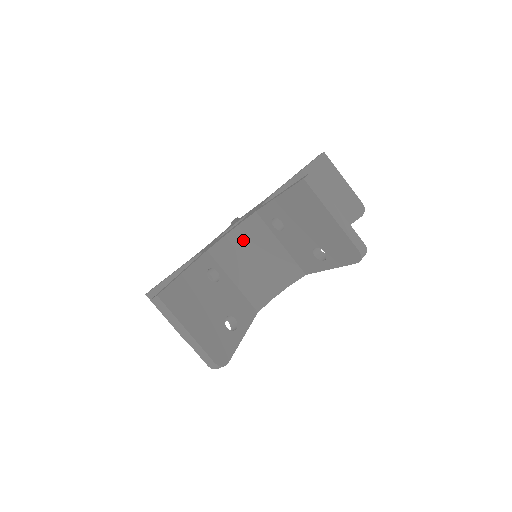
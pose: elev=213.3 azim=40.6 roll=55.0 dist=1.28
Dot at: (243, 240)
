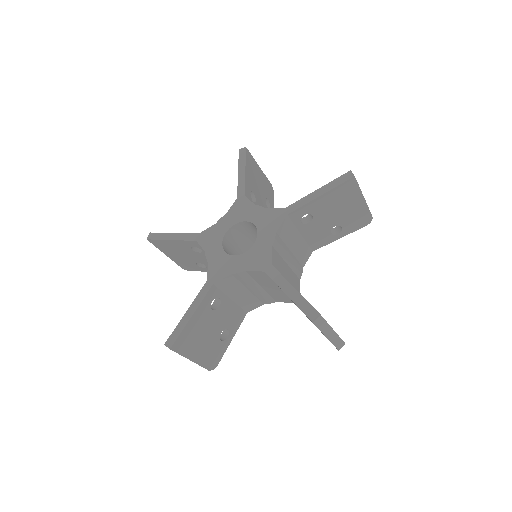
Dot at: (247, 278)
